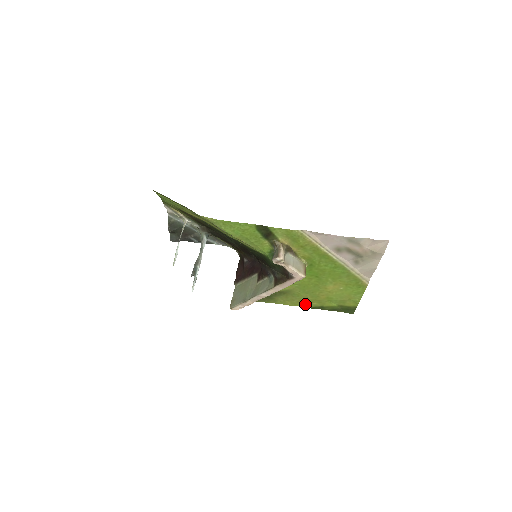
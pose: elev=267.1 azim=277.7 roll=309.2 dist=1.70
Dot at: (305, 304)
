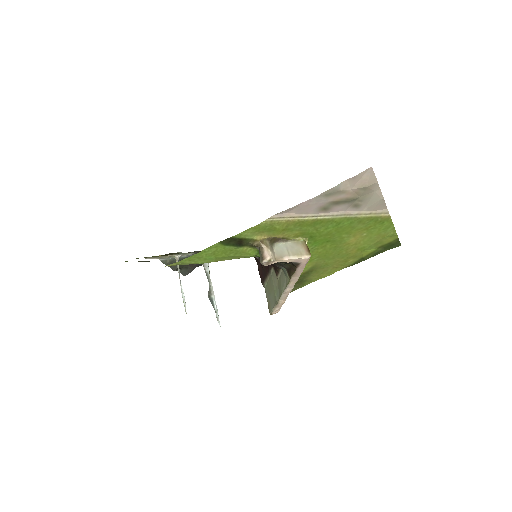
Dot at: (342, 266)
